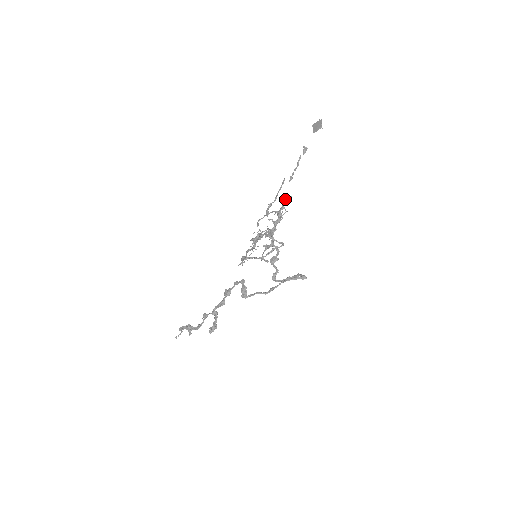
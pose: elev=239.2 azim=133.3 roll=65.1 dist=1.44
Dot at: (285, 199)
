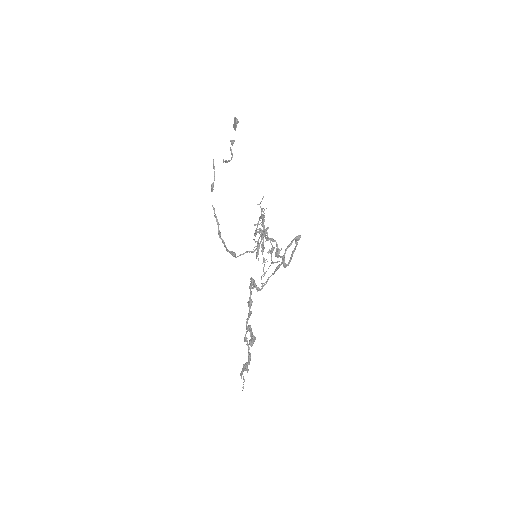
Dot at: (260, 203)
